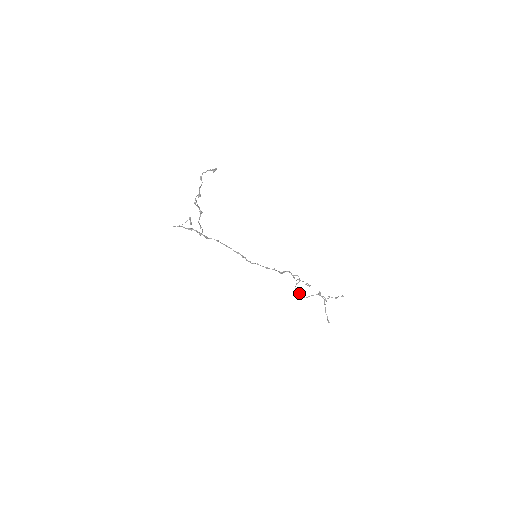
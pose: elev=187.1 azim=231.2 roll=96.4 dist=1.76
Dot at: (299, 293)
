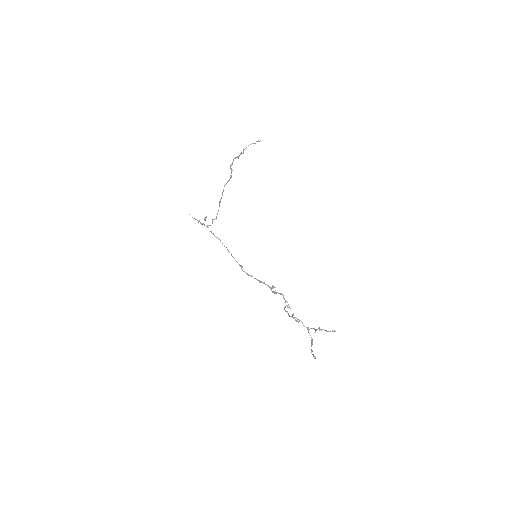
Dot at: (288, 313)
